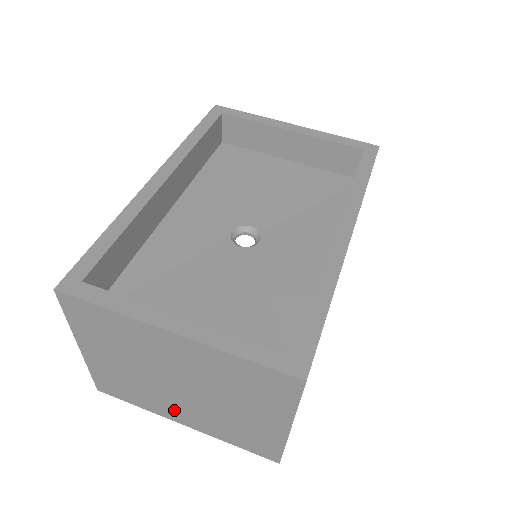
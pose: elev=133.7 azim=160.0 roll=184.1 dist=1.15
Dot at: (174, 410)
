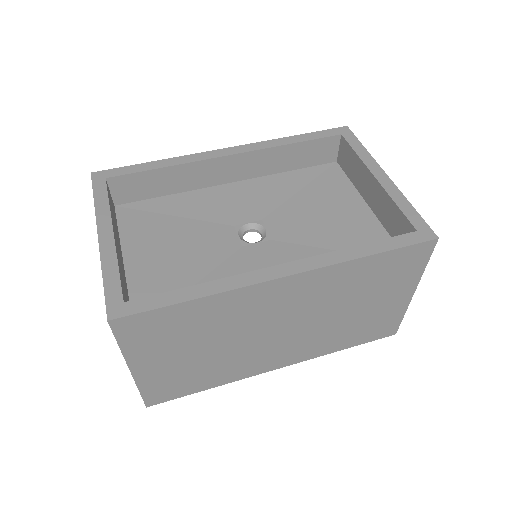
Dot at: occluded
